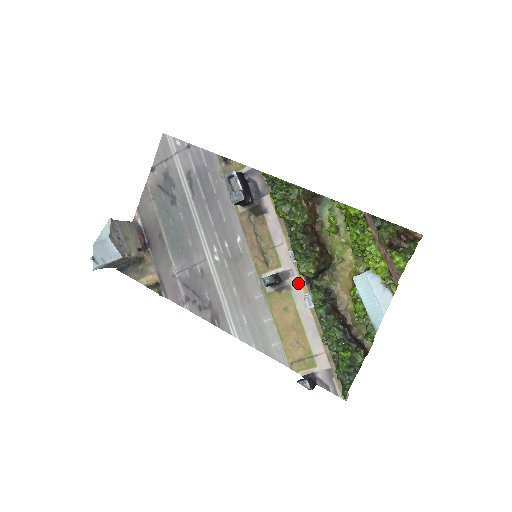
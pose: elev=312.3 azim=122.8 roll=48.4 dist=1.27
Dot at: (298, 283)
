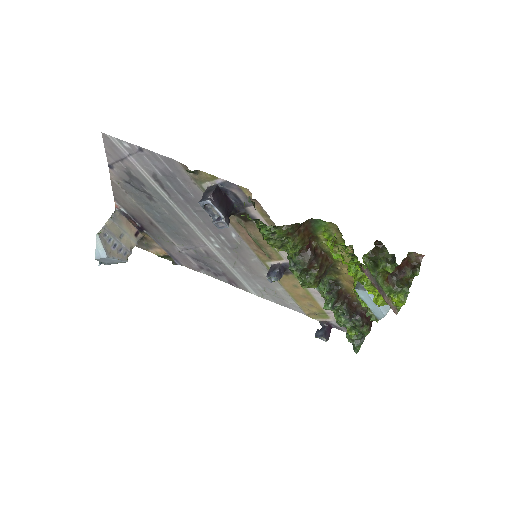
Dot at: occluded
